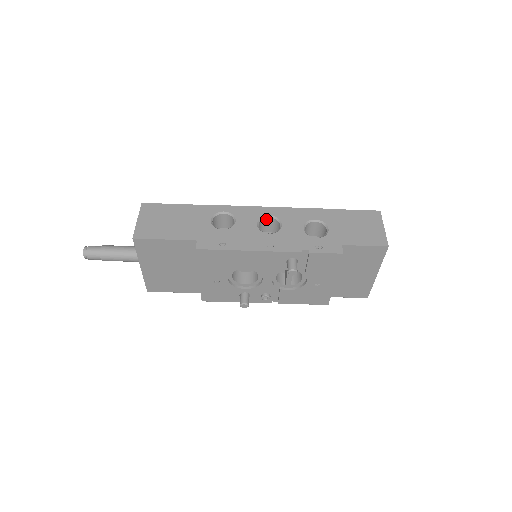
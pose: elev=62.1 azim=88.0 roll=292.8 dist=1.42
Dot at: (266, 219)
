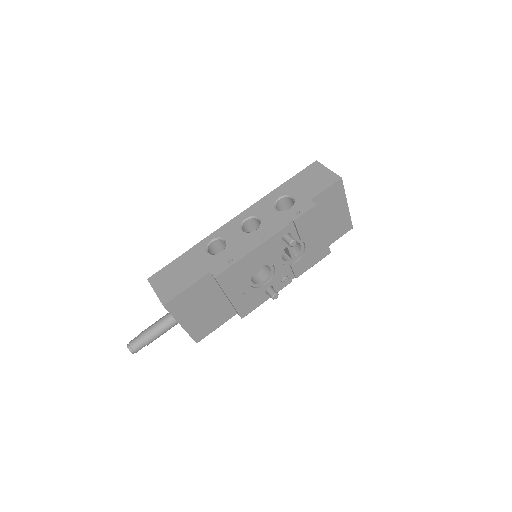
Dot at: (245, 223)
